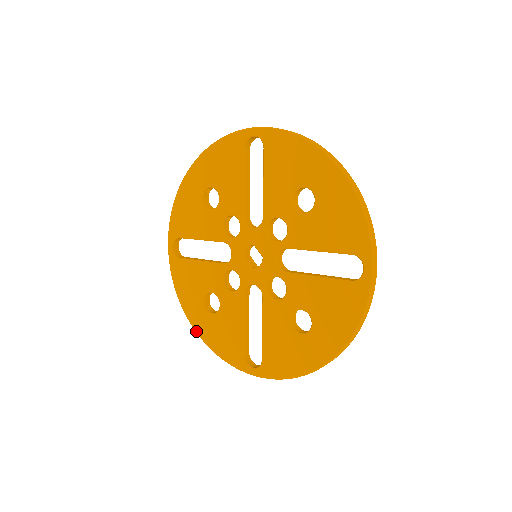
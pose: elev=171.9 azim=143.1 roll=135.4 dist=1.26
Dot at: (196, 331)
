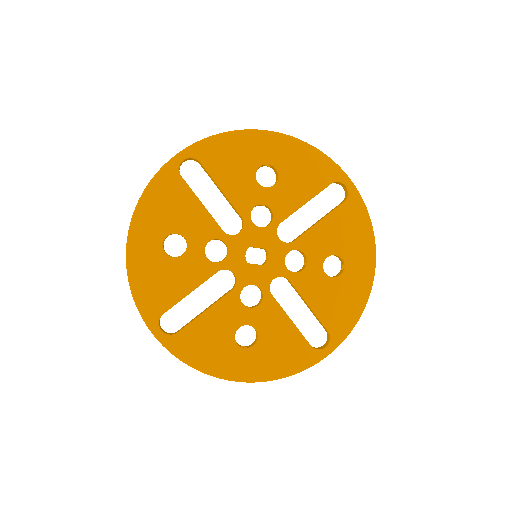
Dot at: (250, 381)
